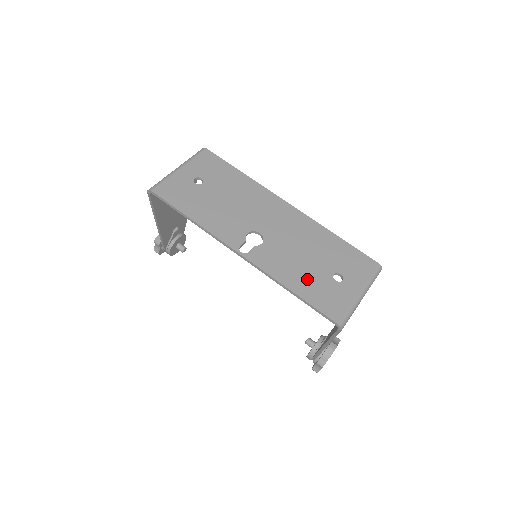
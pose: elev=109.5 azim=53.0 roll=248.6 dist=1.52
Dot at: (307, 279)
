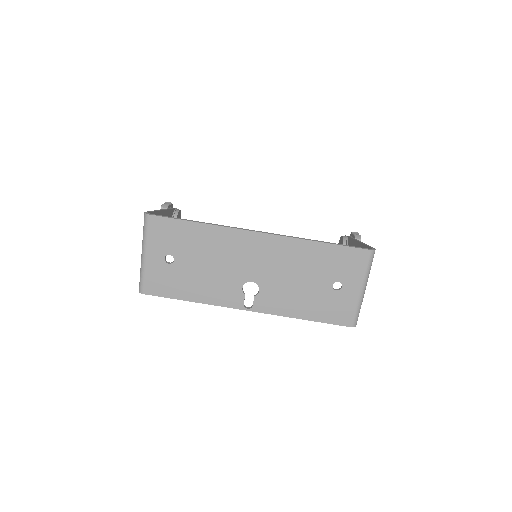
Dot at: (312, 303)
